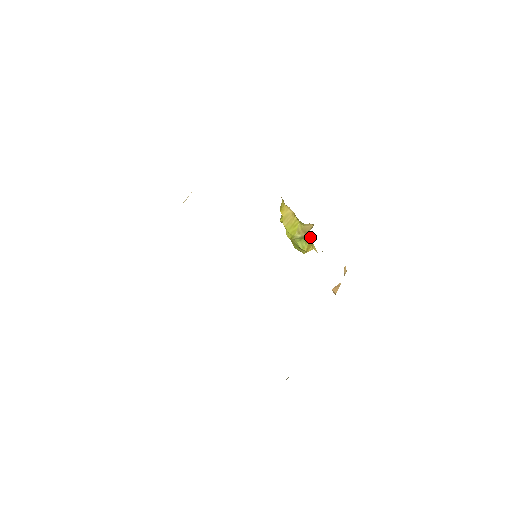
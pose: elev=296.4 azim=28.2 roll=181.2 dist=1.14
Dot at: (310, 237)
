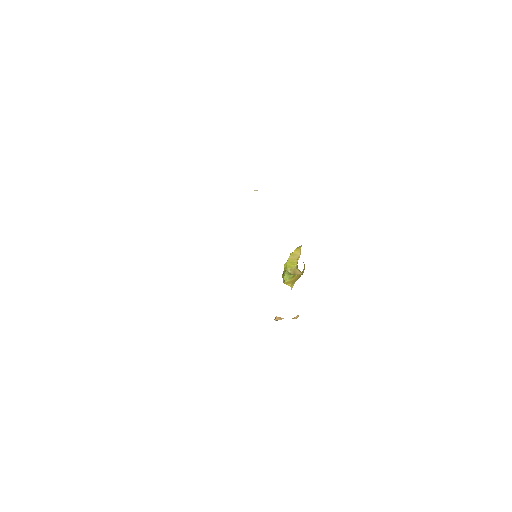
Dot at: (295, 279)
